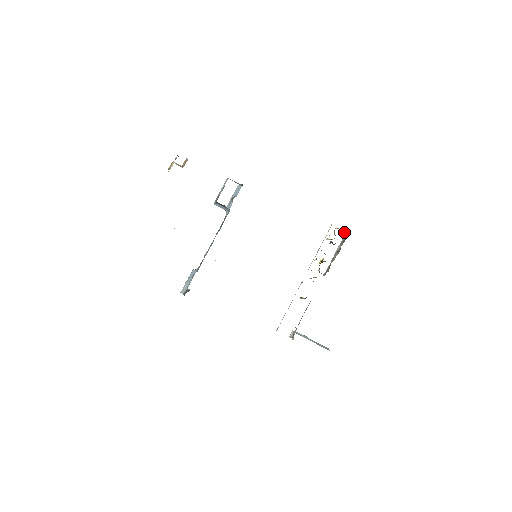
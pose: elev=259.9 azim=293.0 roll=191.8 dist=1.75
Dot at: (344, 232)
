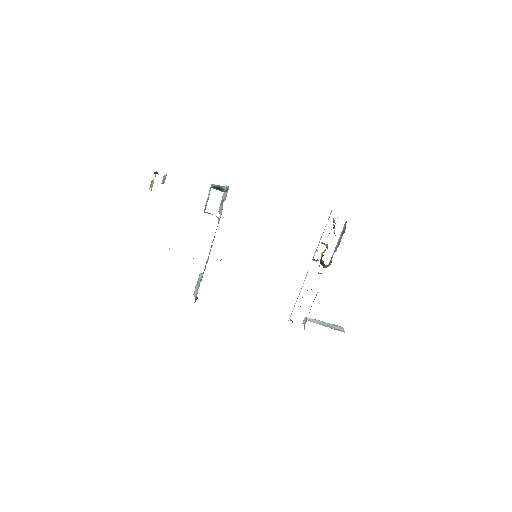
Dot at: occluded
